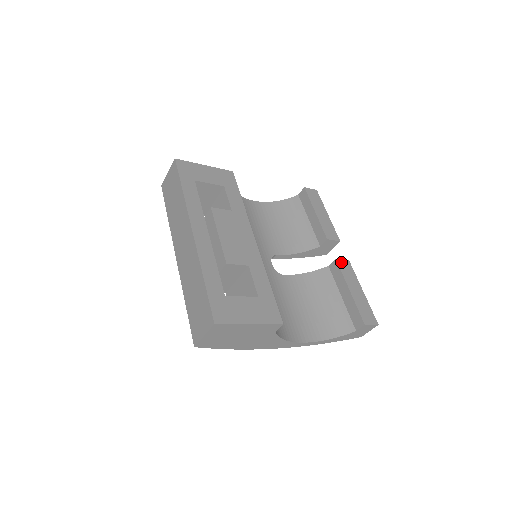
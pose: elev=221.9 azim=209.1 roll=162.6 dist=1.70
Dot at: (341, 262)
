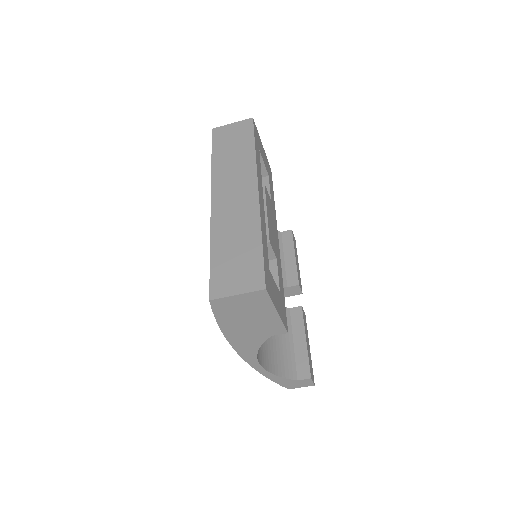
Dot at: (303, 312)
